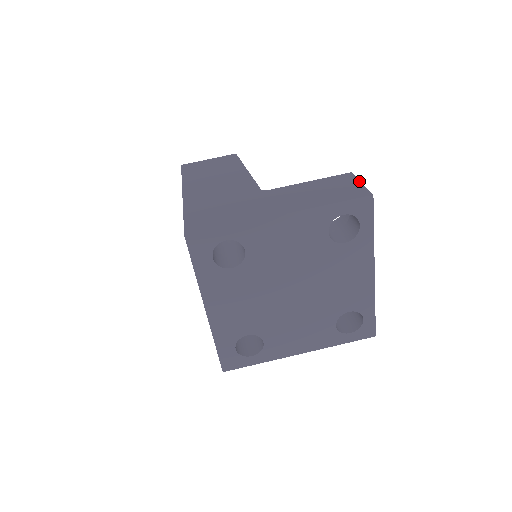
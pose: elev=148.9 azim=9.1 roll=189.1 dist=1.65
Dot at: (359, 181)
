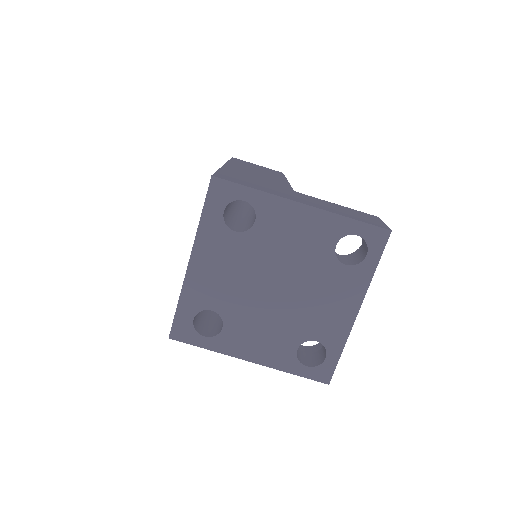
Dot at: (383, 222)
